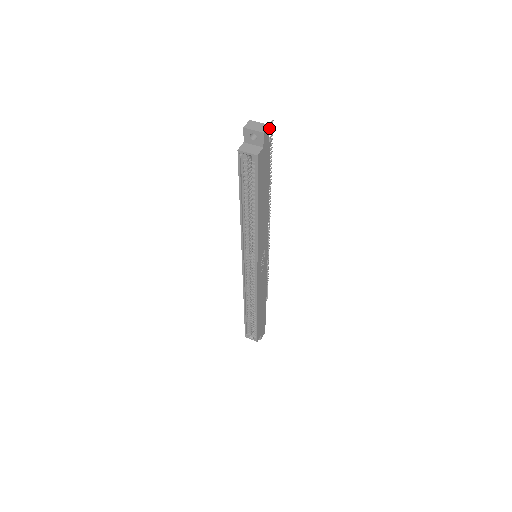
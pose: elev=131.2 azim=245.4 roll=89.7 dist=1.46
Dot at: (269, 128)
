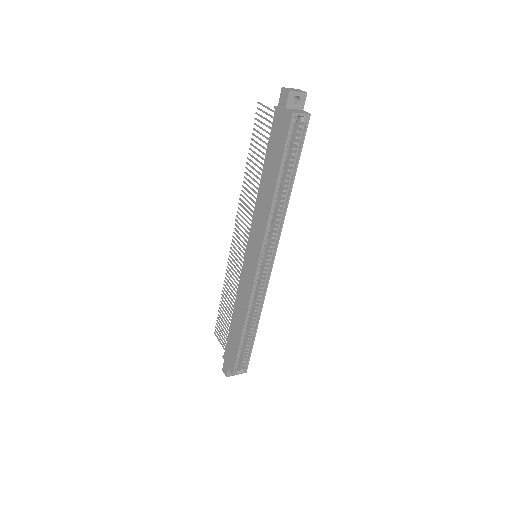
Dot at: occluded
